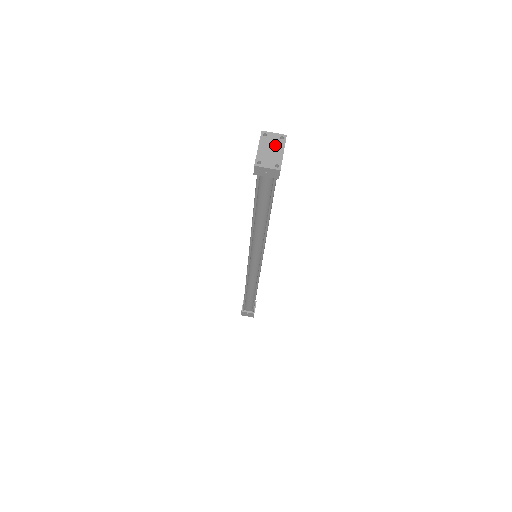
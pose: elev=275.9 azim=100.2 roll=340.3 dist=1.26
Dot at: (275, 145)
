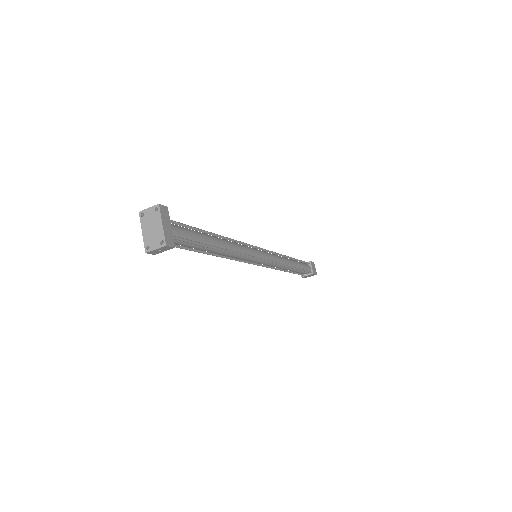
Dot at: (153, 221)
